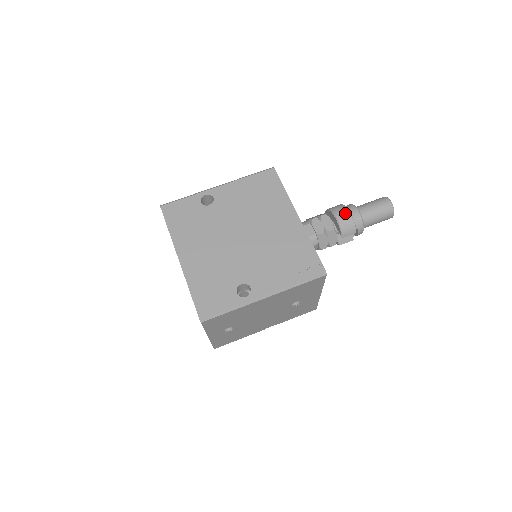
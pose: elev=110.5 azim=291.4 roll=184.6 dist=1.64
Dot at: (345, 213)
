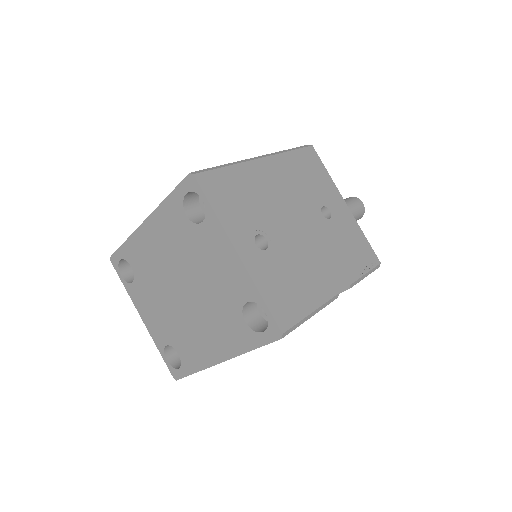
Dot at: occluded
